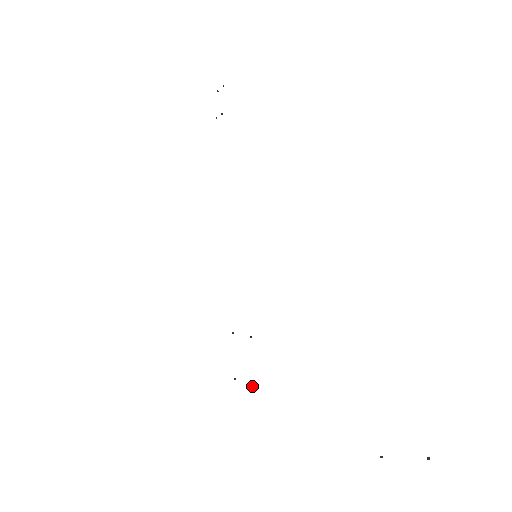
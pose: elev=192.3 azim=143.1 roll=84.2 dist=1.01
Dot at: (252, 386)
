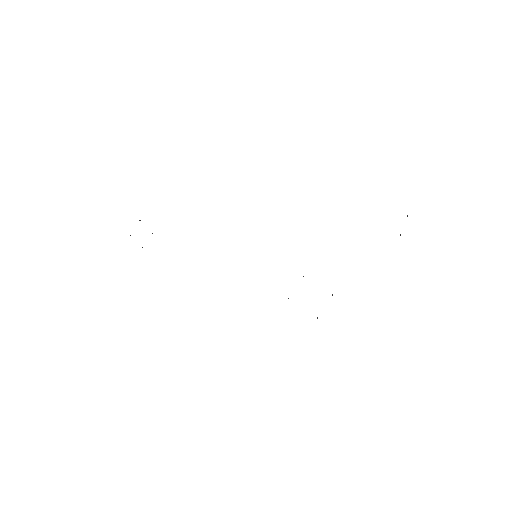
Dot at: (332, 295)
